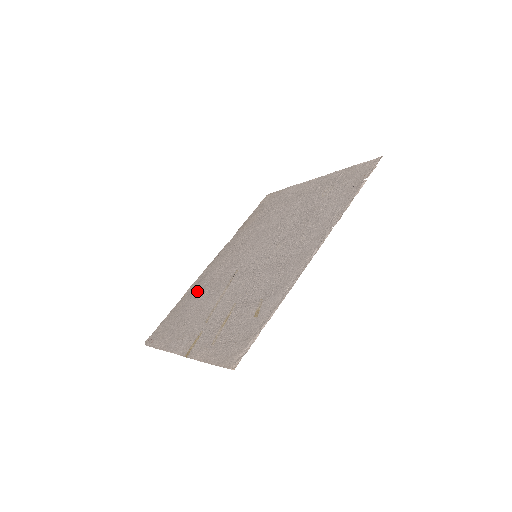
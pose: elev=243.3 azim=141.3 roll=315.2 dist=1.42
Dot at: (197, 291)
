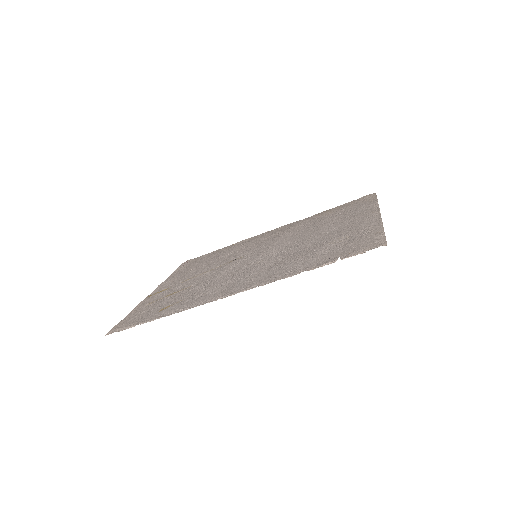
Dot at: (231, 249)
